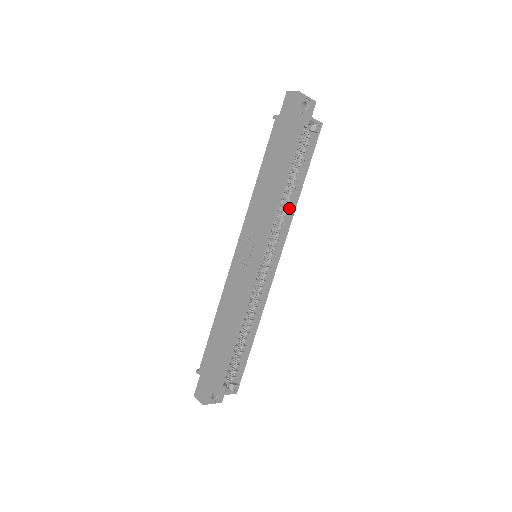
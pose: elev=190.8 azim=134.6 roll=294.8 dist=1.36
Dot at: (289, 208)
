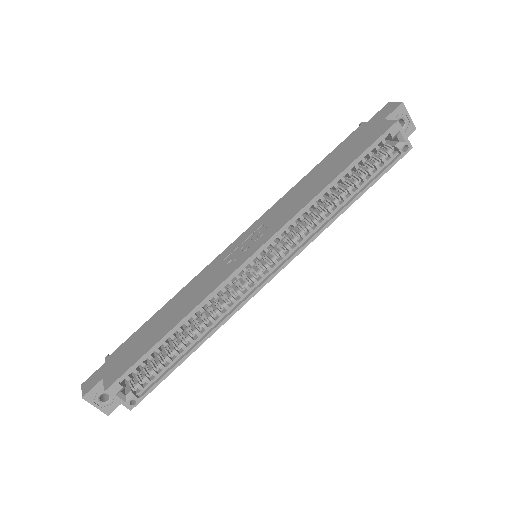
Dot at: (324, 218)
